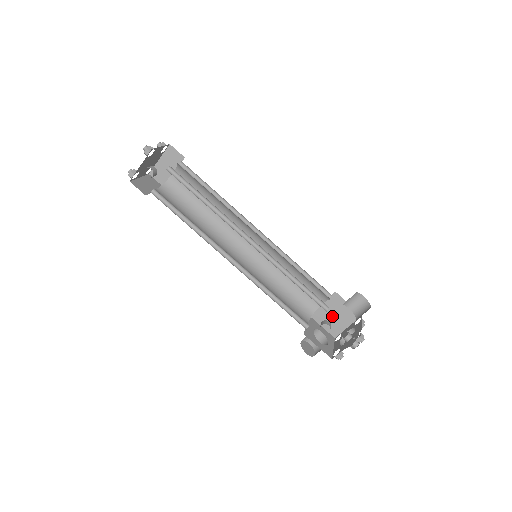
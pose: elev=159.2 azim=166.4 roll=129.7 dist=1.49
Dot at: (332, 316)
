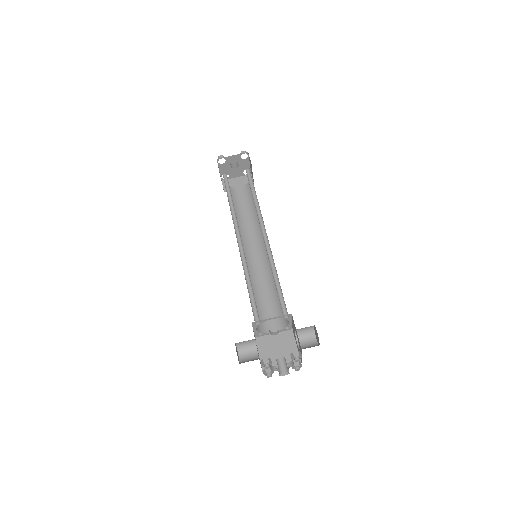
Dot at: (275, 349)
